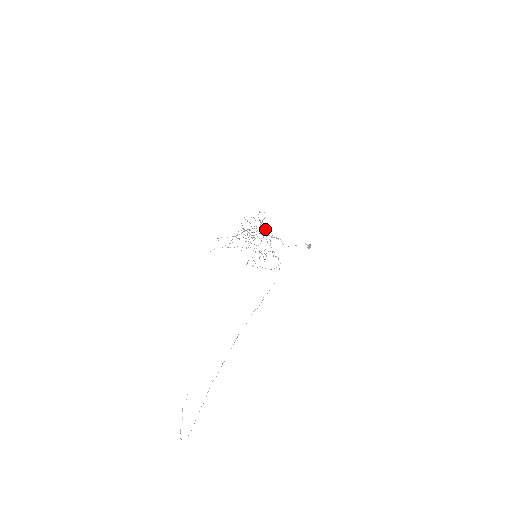
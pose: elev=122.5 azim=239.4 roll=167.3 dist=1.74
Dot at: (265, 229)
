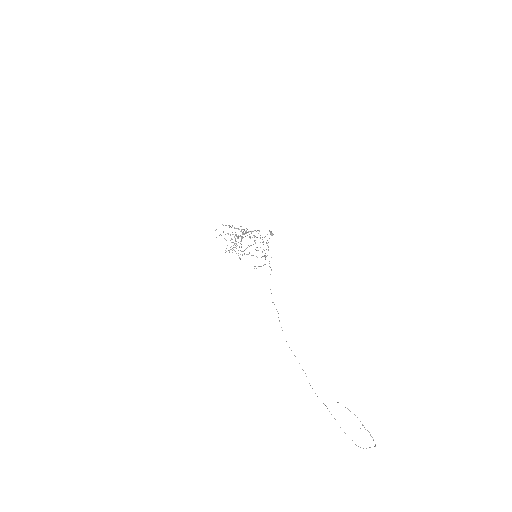
Dot at: occluded
